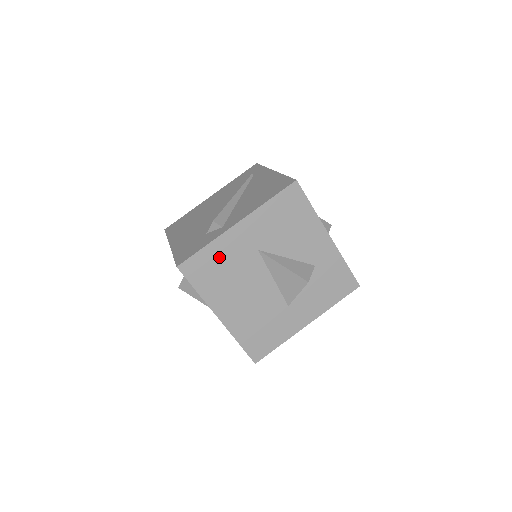
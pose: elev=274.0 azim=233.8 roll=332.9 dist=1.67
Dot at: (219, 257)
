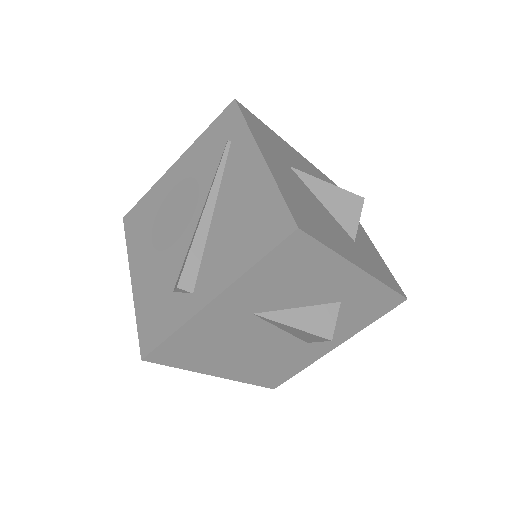
Dot at: (197, 336)
